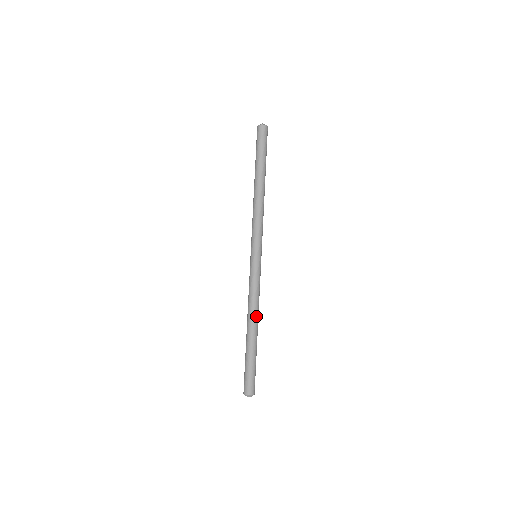
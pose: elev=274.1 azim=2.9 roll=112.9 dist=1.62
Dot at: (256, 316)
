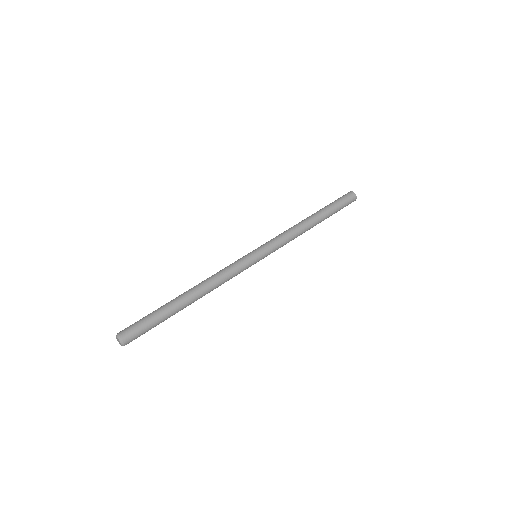
Dot at: (204, 288)
